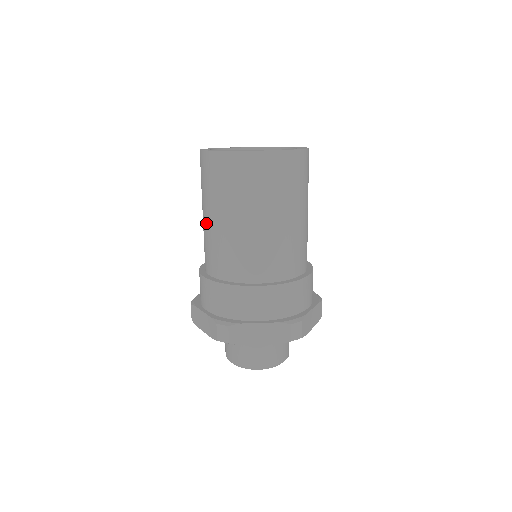
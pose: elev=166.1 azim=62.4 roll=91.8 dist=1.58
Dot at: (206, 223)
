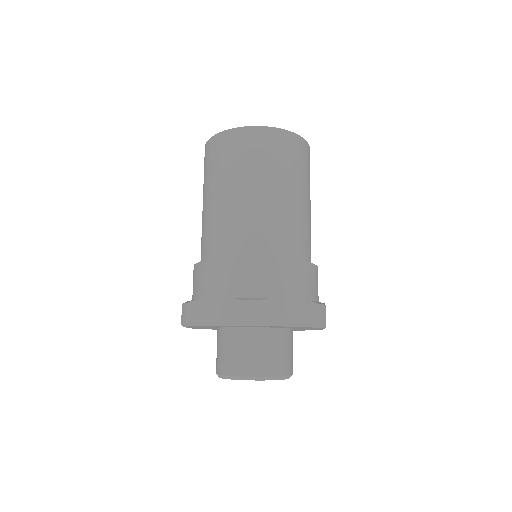
Dot at: occluded
